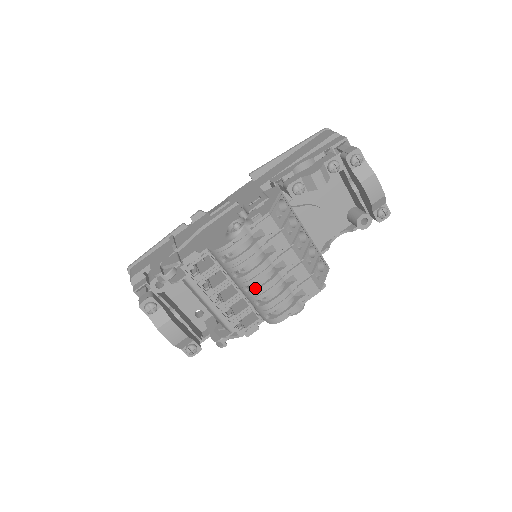
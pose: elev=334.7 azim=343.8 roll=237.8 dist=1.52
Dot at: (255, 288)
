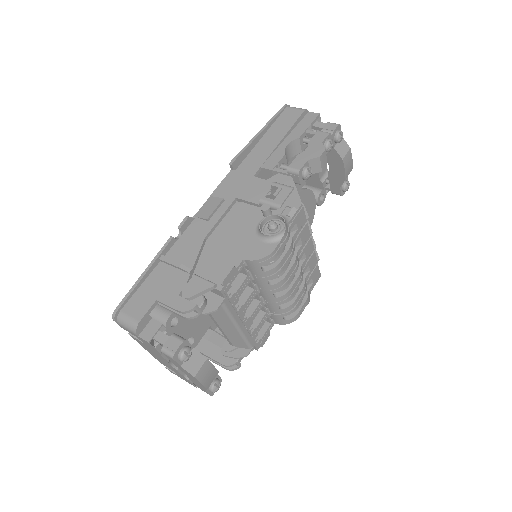
Dot at: (284, 291)
